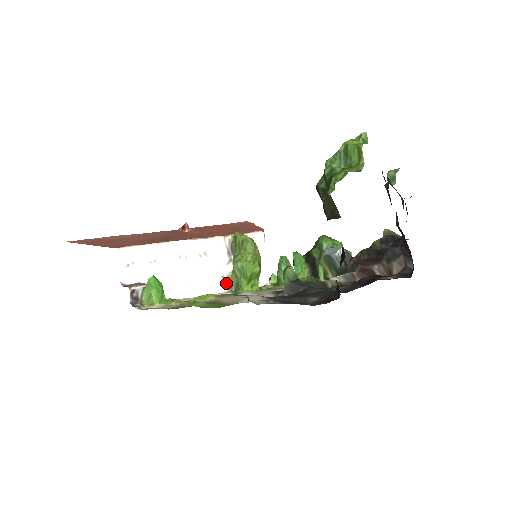
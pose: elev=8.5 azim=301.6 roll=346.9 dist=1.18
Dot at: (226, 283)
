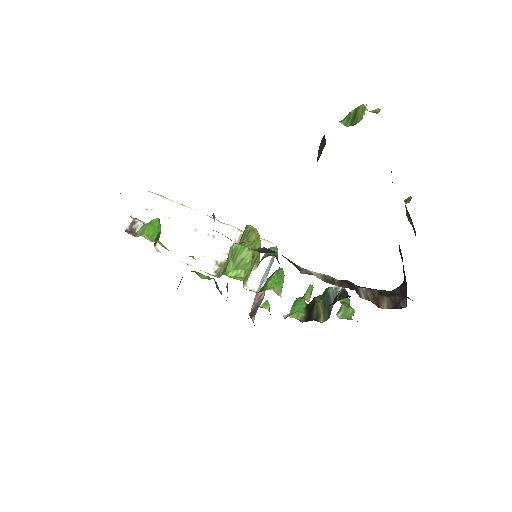
Dot at: (216, 268)
